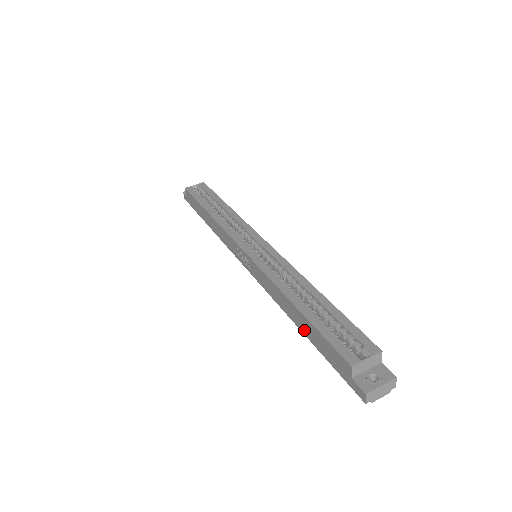
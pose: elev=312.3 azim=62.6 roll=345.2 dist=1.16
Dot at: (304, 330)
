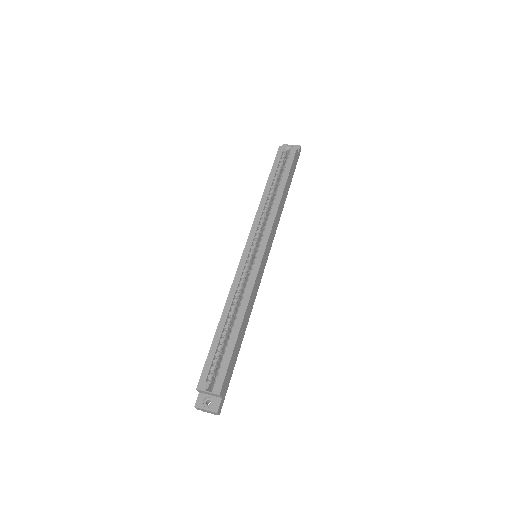
Dot at: occluded
